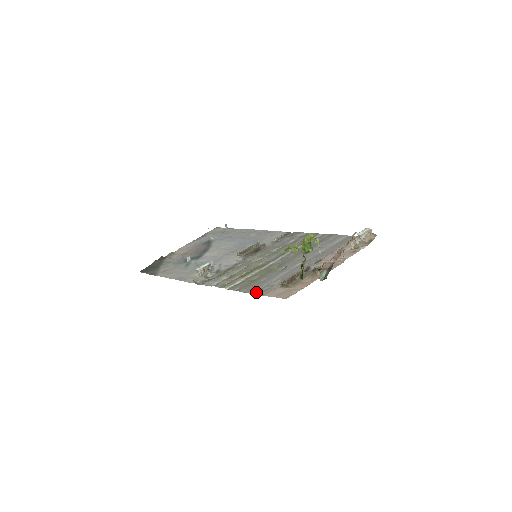
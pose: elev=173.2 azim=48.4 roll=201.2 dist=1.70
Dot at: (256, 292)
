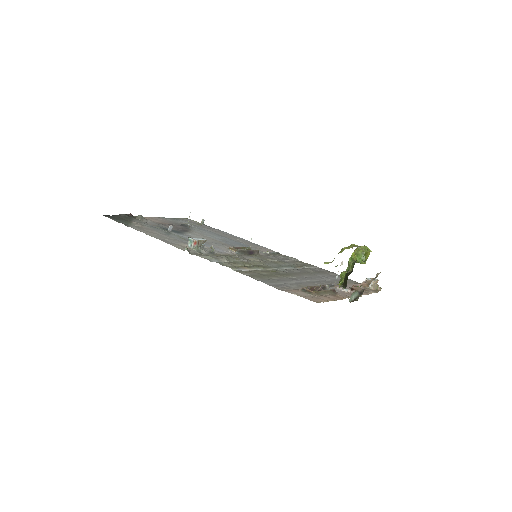
Dot at: (274, 285)
